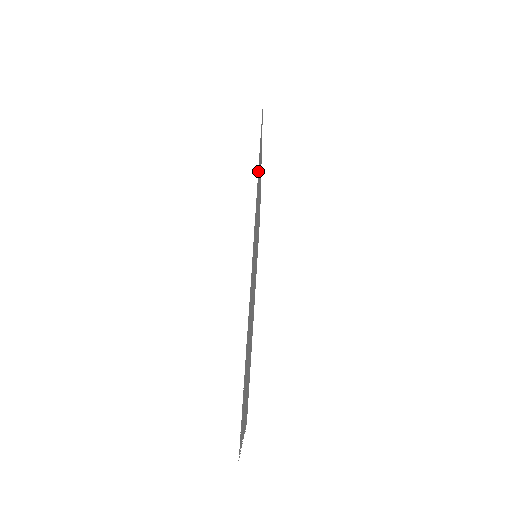
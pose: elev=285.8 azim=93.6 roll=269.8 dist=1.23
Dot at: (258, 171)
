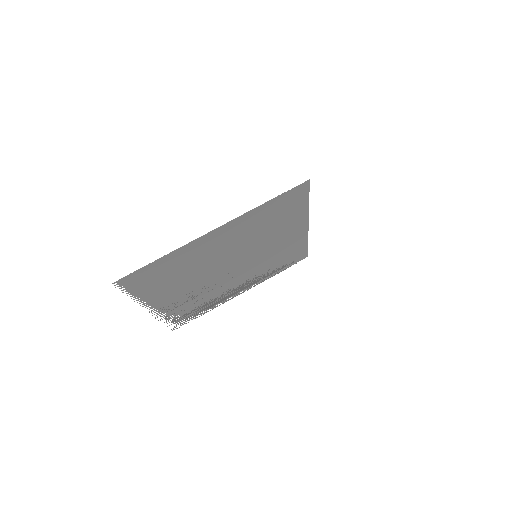
Dot at: (268, 204)
